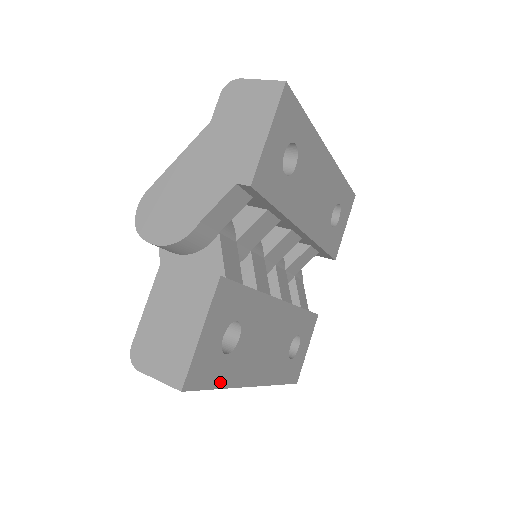
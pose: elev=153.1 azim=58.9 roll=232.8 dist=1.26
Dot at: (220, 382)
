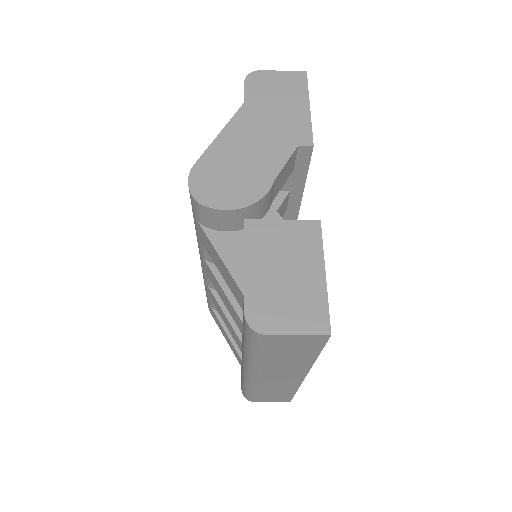
Dot at: occluded
